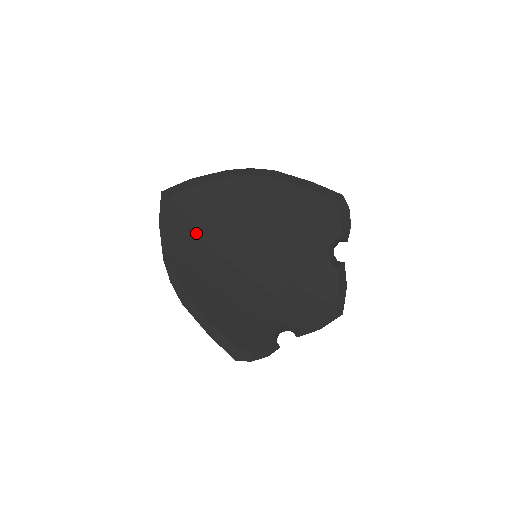
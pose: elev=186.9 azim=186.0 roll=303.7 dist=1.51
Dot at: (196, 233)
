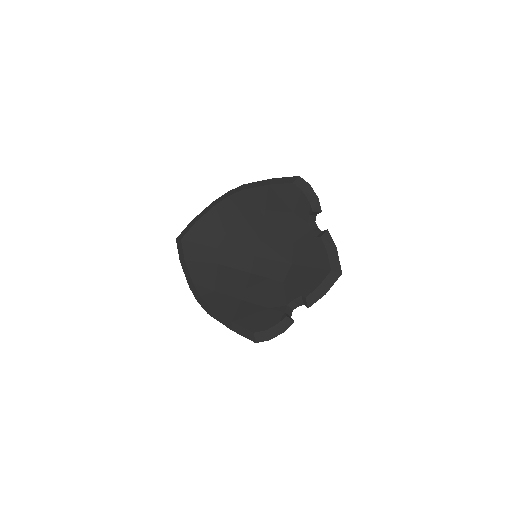
Dot at: (207, 258)
